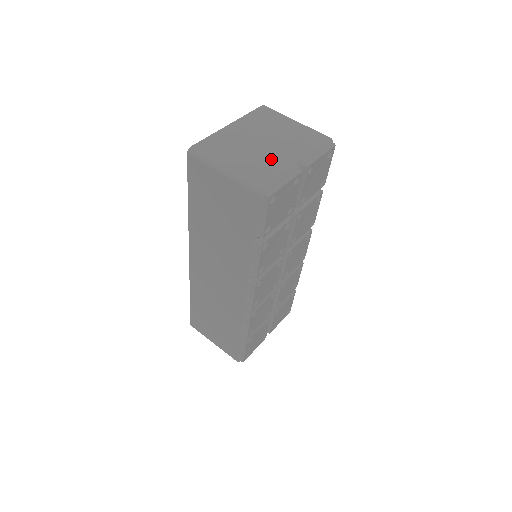
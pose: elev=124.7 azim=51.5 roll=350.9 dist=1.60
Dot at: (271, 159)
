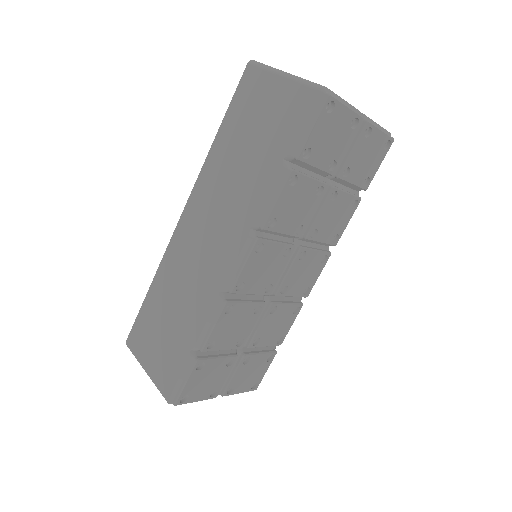
Dot at: occluded
